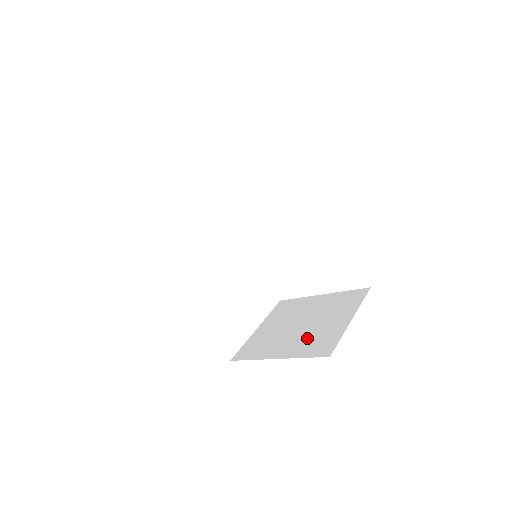
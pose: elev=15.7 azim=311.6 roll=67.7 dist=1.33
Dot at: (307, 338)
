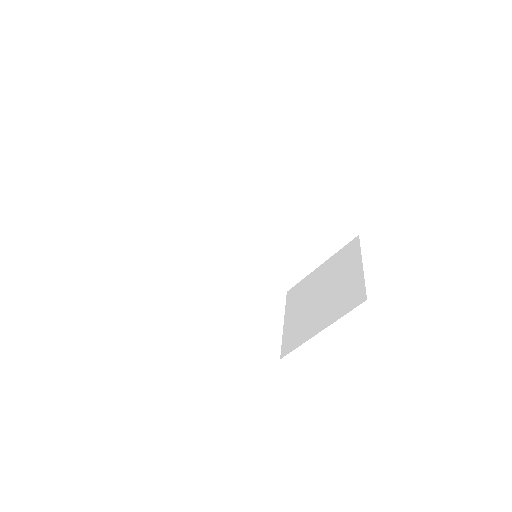
Dot at: (335, 301)
